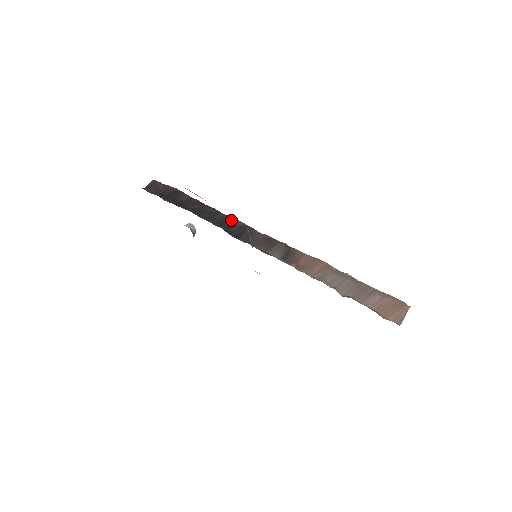
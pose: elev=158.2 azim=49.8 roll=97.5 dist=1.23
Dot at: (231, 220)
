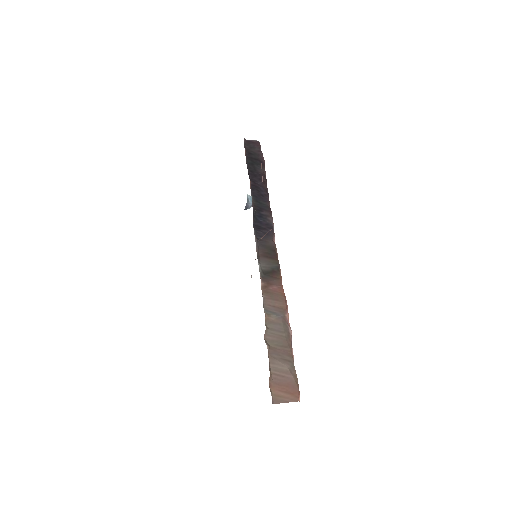
Dot at: (268, 213)
